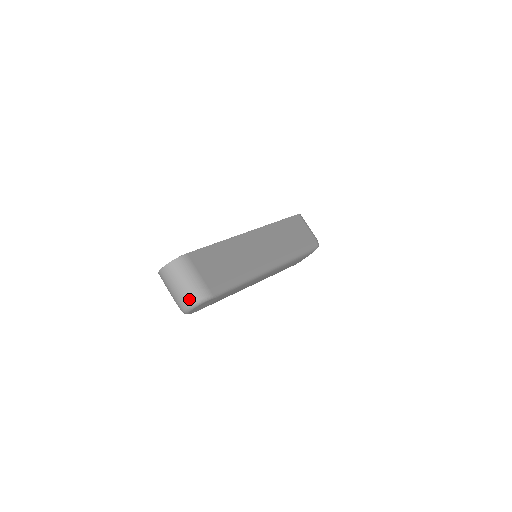
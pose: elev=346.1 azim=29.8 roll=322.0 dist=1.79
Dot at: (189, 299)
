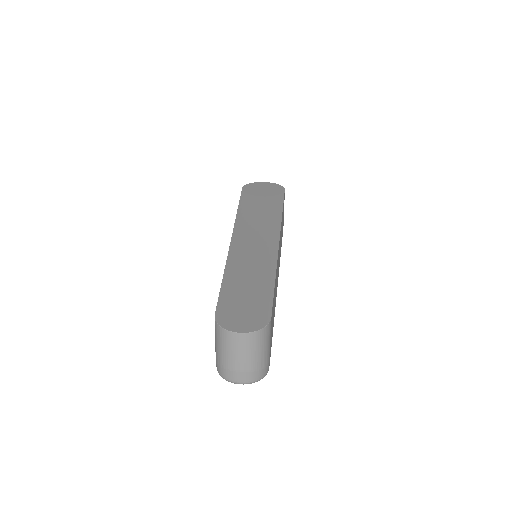
Dot at: (250, 378)
